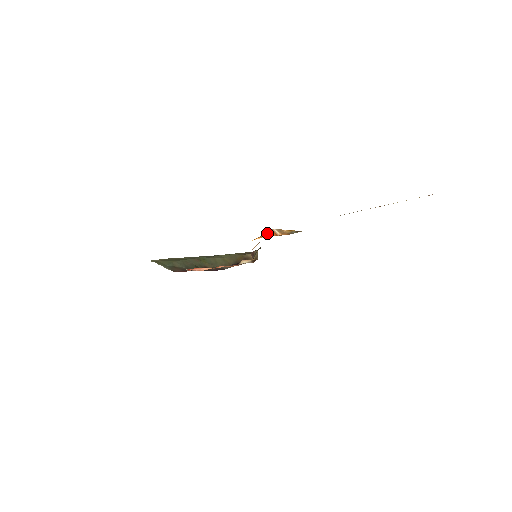
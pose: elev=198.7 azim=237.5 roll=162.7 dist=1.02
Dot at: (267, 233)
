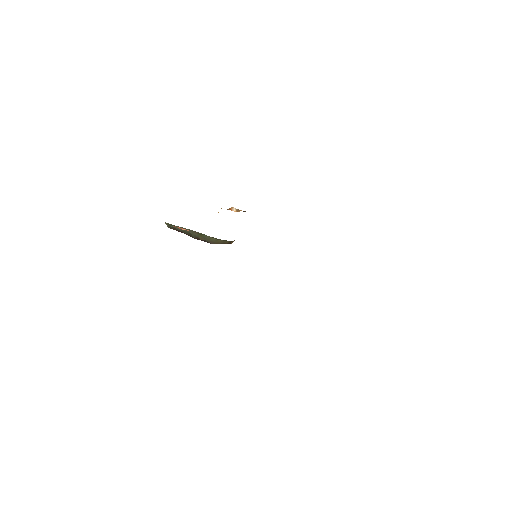
Dot at: (227, 209)
